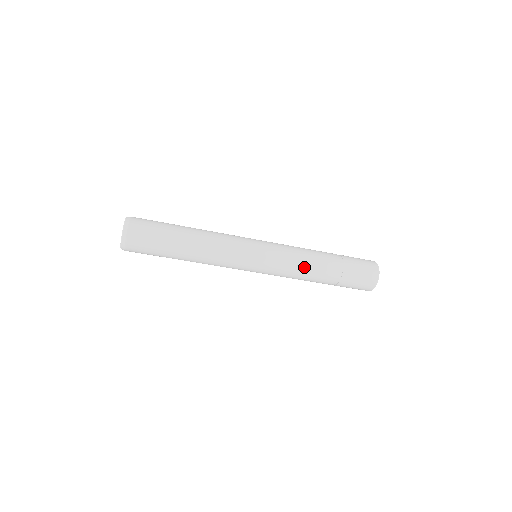
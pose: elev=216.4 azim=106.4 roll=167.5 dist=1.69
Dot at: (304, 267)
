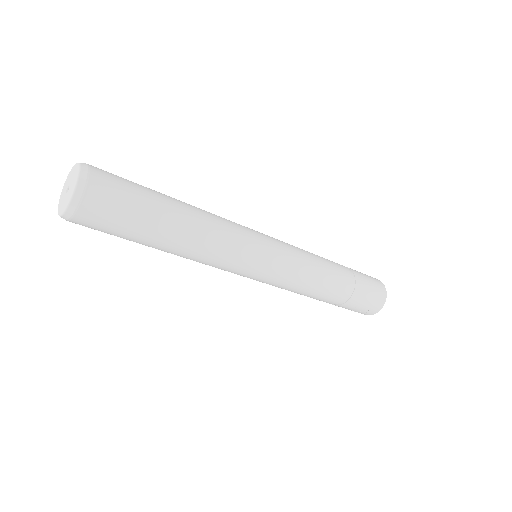
Dot at: (310, 289)
